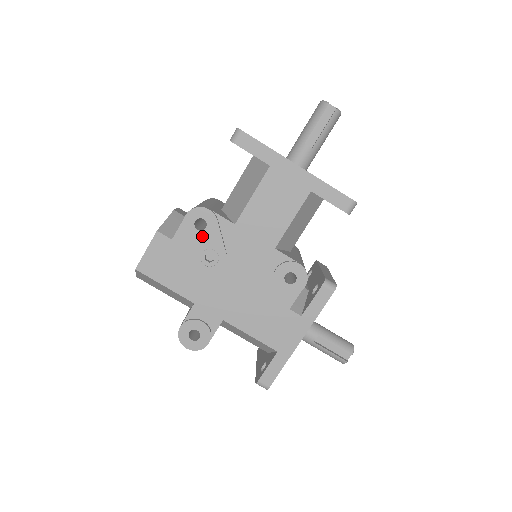
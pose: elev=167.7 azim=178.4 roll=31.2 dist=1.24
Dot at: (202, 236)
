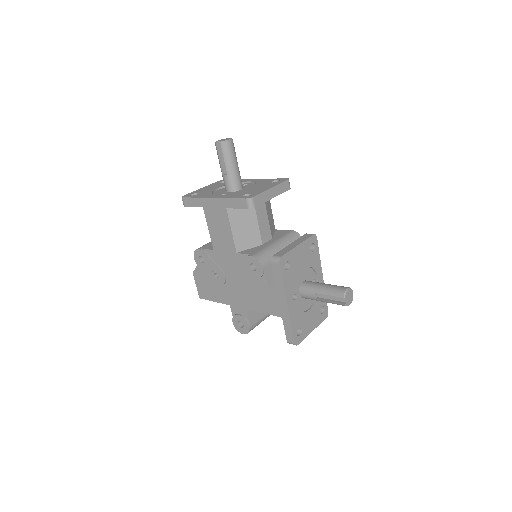
Dot at: (206, 265)
